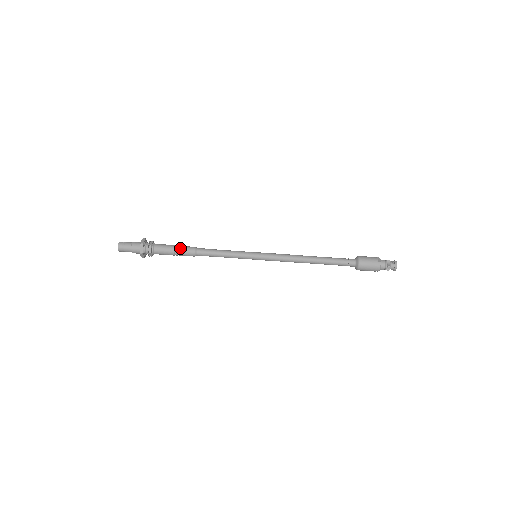
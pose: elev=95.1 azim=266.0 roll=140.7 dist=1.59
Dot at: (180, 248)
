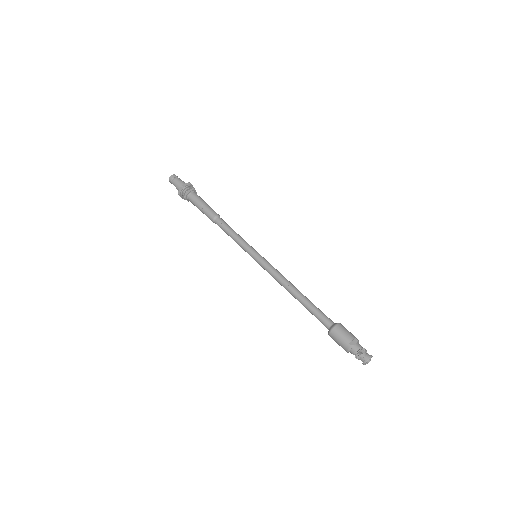
Dot at: (206, 208)
